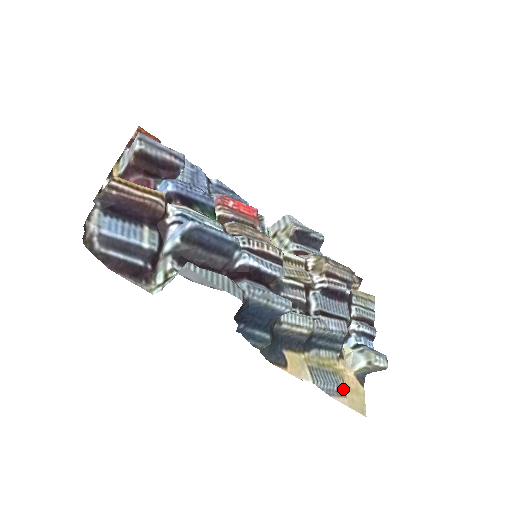
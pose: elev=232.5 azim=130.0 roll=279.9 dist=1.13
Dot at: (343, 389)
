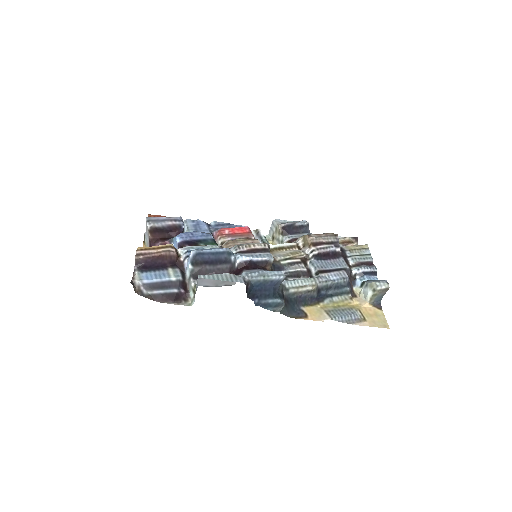
Dot at: (361, 316)
